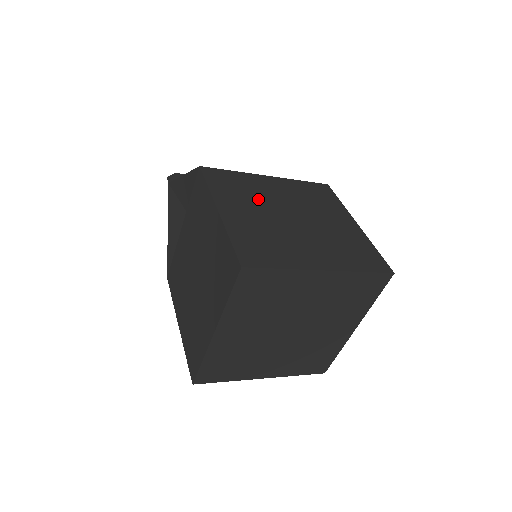
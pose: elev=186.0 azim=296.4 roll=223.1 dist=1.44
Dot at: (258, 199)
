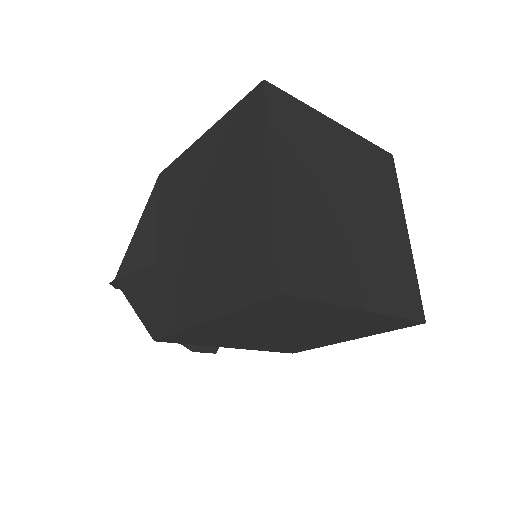
Dot at: occluded
